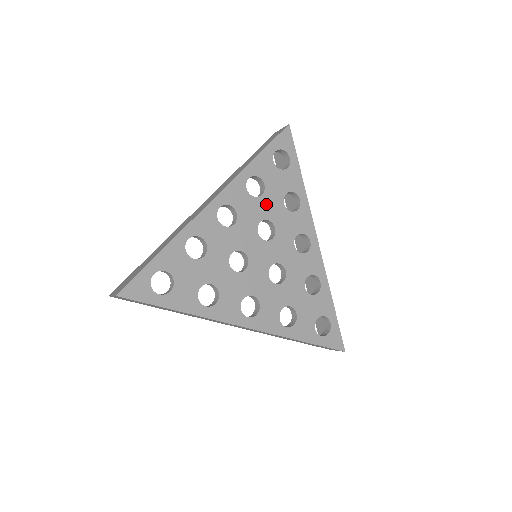
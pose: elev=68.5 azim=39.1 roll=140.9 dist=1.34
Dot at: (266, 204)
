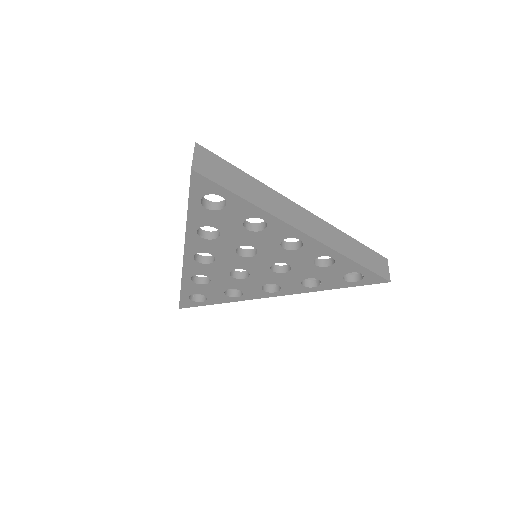
Dot at: (230, 238)
